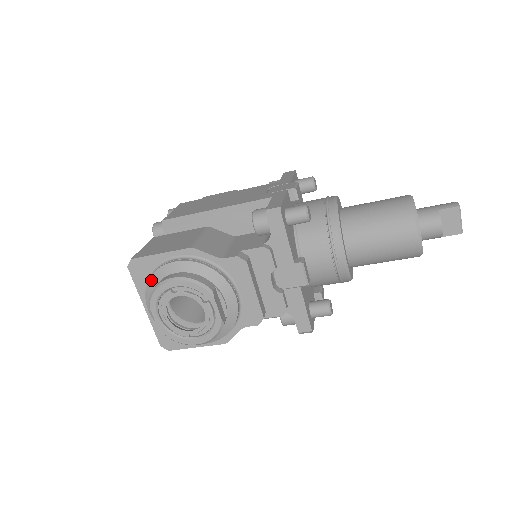
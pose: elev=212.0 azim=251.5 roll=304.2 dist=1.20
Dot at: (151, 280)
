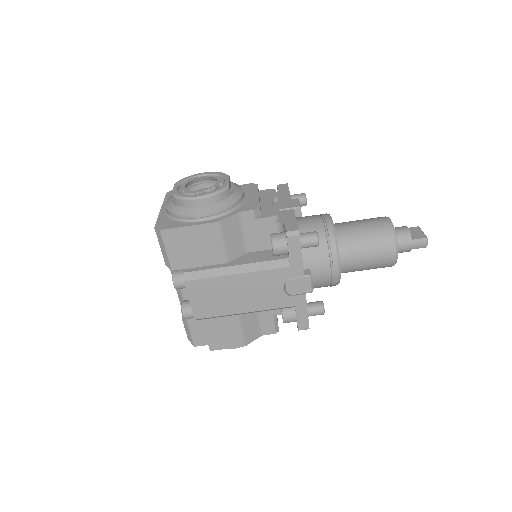
Dot at: occluded
